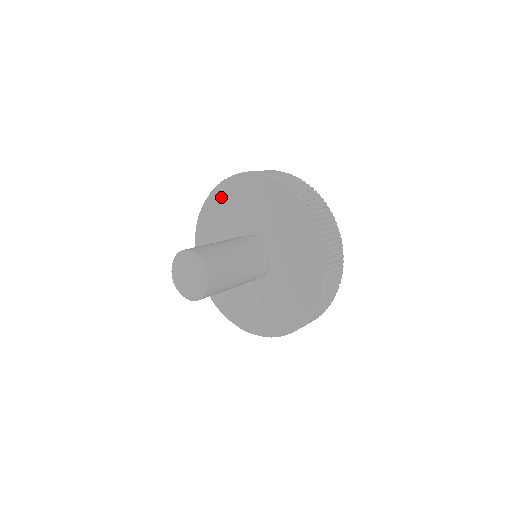
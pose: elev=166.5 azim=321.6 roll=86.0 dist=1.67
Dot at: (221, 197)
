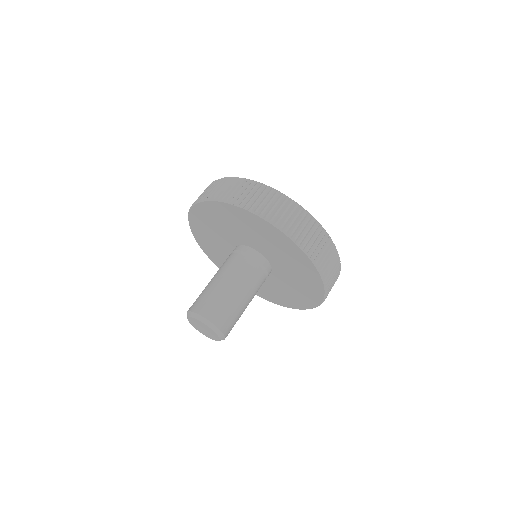
Dot at: (228, 212)
